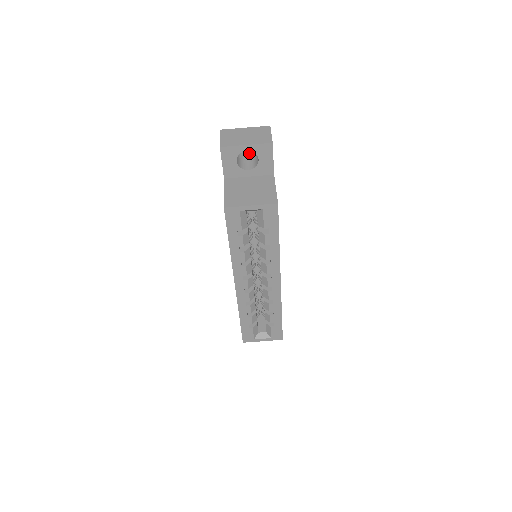
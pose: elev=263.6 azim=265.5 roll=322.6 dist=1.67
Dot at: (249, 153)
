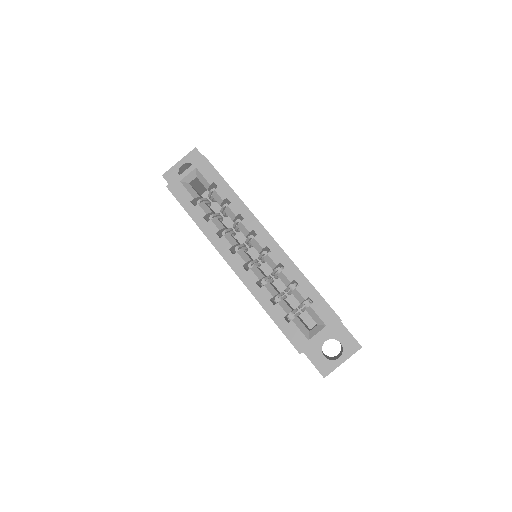
Dot at: occluded
